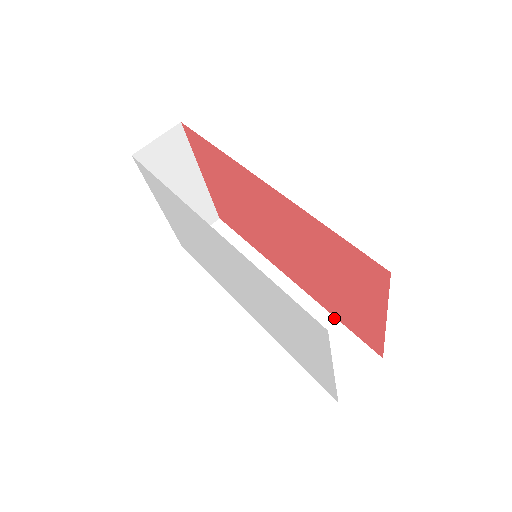
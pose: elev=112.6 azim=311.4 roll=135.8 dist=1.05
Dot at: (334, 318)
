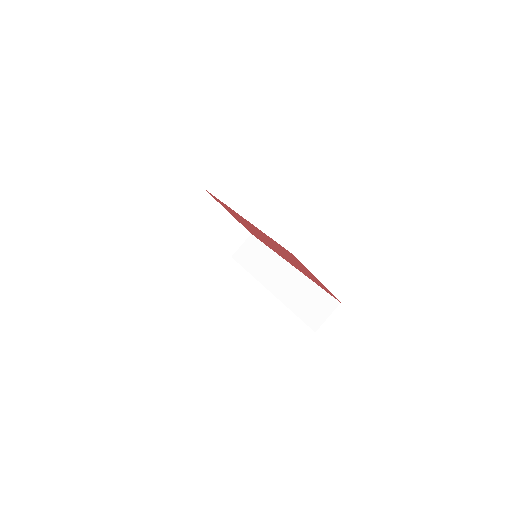
Dot at: (315, 284)
